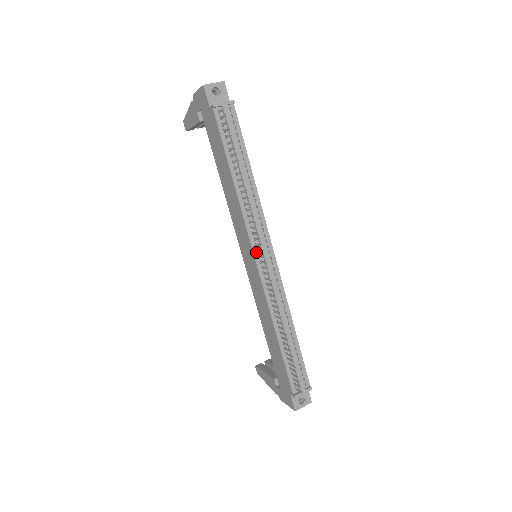
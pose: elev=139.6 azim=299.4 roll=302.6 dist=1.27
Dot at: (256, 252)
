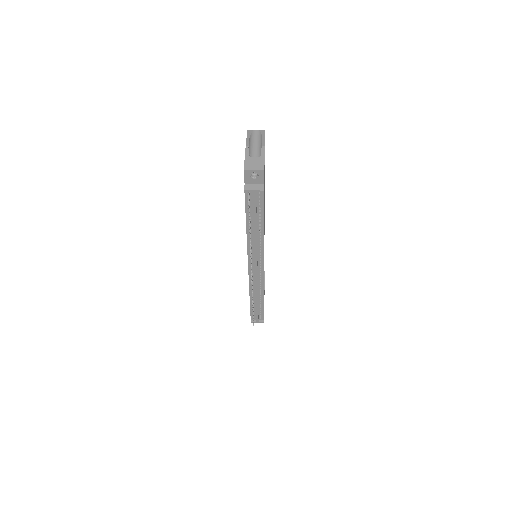
Dot at: (250, 264)
